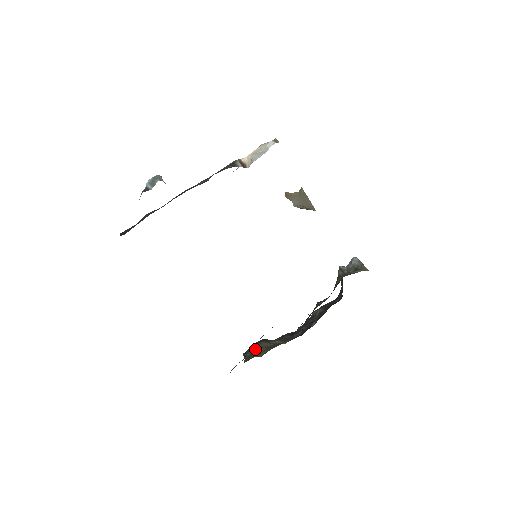
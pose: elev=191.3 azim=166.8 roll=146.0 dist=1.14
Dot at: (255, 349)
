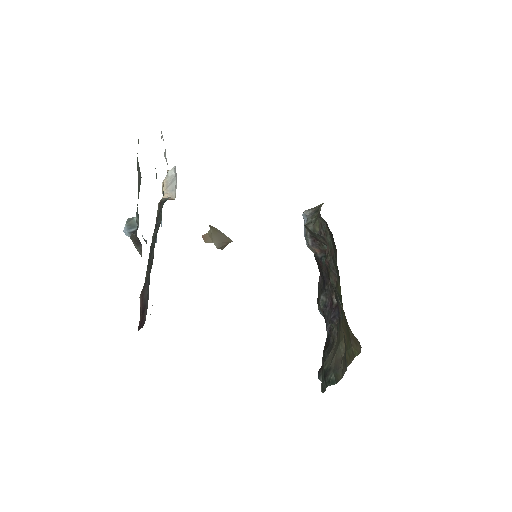
Dot at: (330, 367)
